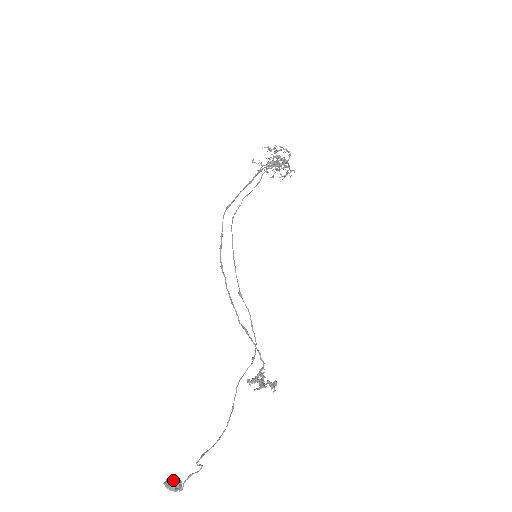
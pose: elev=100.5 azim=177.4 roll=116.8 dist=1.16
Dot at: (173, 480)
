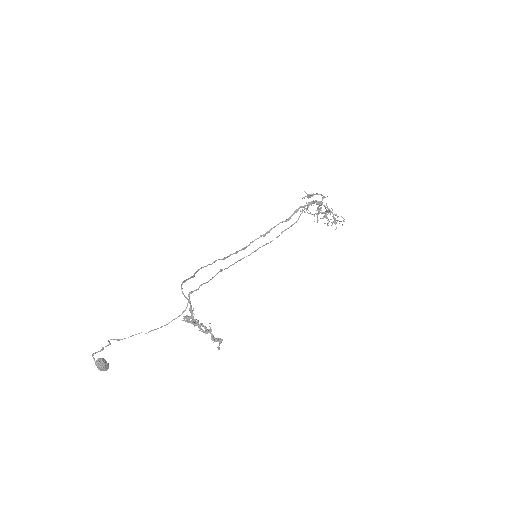
Dot at: (100, 358)
